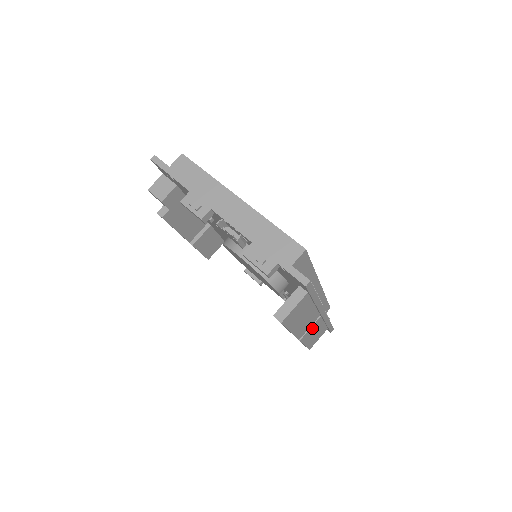
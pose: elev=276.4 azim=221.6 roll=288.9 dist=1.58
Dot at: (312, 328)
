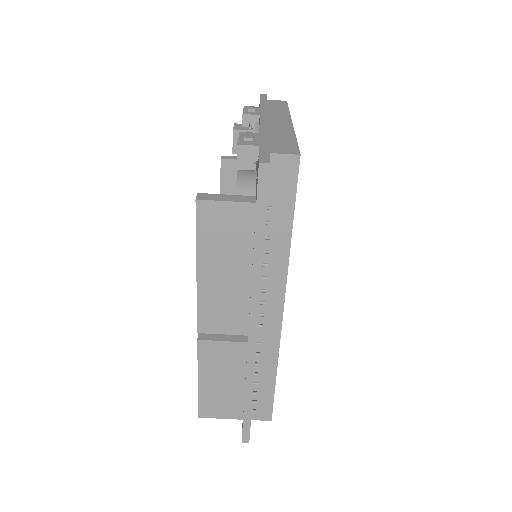
Dot at: (225, 349)
